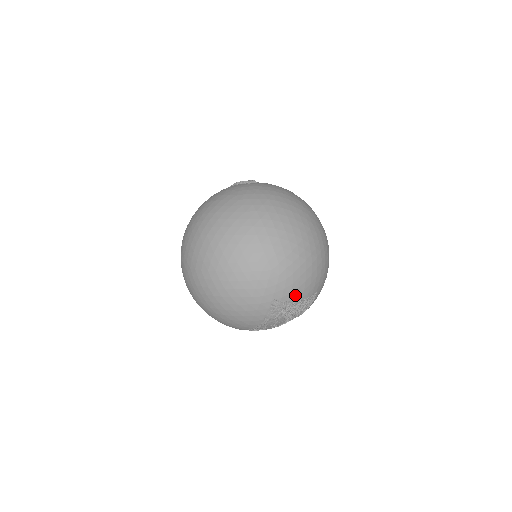
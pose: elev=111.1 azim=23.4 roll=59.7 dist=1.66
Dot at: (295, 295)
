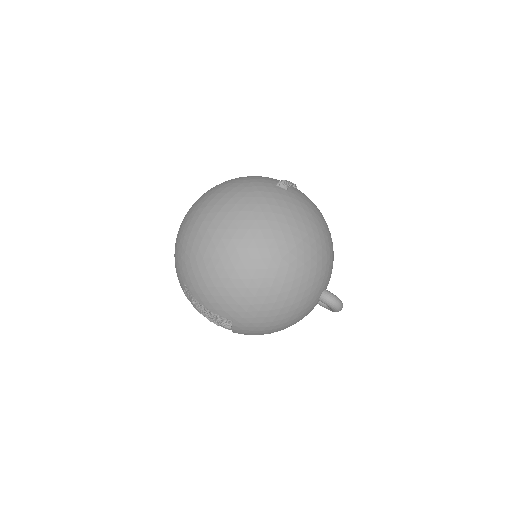
Dot at: (201, 298)
